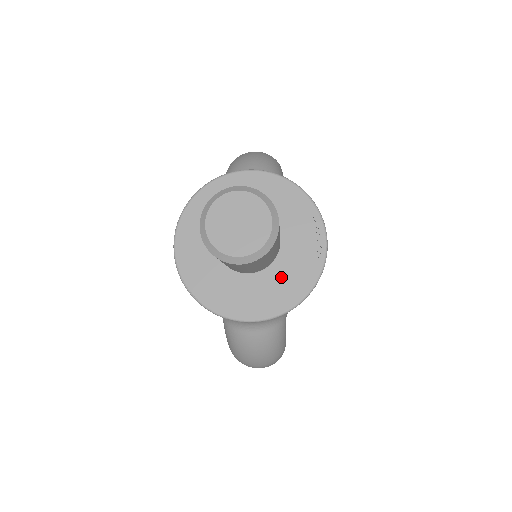
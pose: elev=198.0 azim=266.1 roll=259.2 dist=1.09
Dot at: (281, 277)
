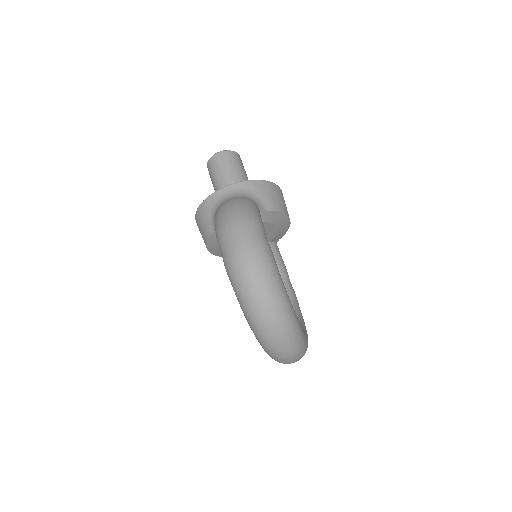
Dot at: occluded
